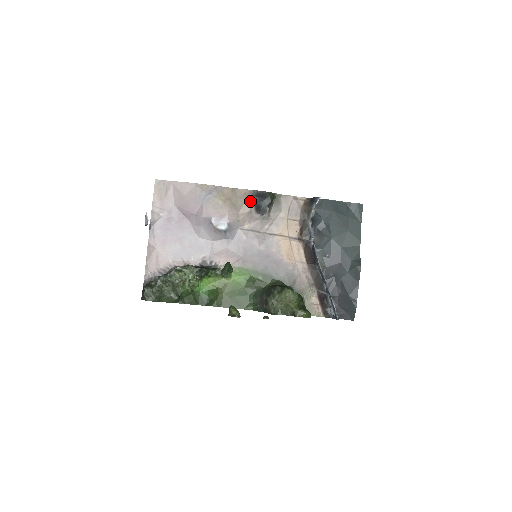
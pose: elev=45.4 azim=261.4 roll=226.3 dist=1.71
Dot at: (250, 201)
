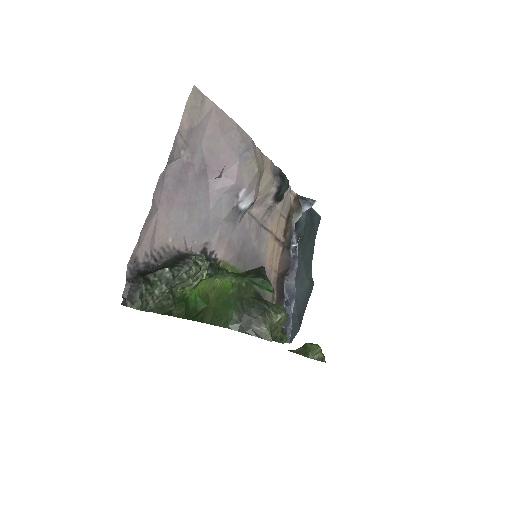
Dot at: (275, 180)
